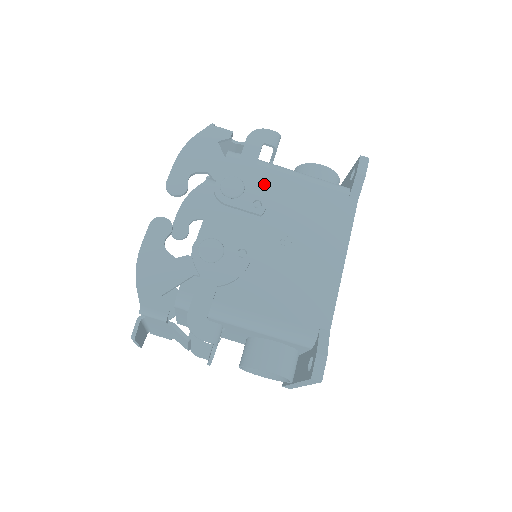
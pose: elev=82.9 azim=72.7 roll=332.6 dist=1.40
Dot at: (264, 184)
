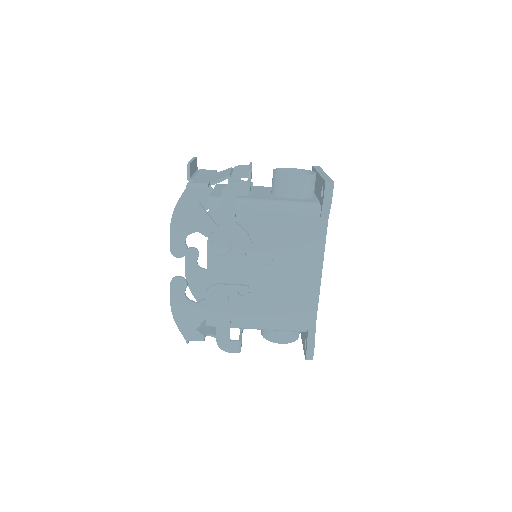
Dot at: (246, 234)
